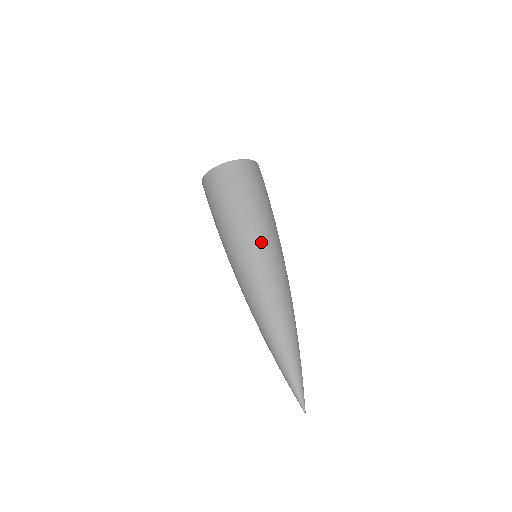
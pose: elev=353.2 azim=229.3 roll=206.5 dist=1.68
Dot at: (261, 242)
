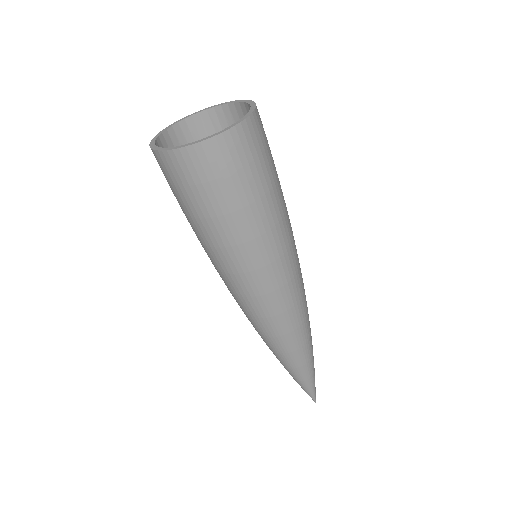
Dot at: (290, 251)
